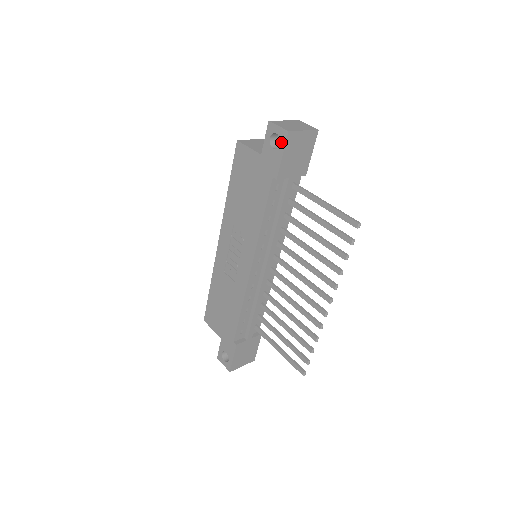
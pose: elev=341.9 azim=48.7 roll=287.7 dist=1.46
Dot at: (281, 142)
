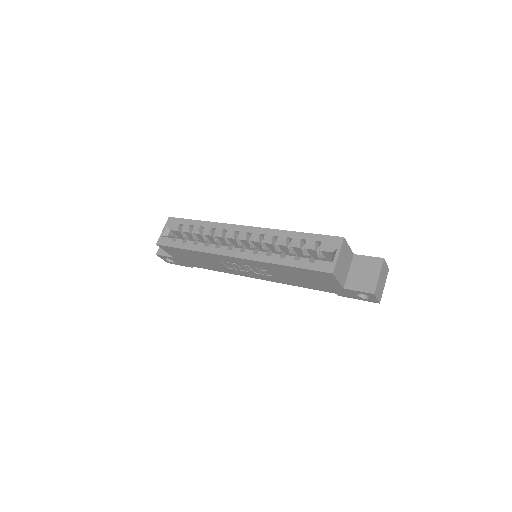
Dot at: (368, 300)
